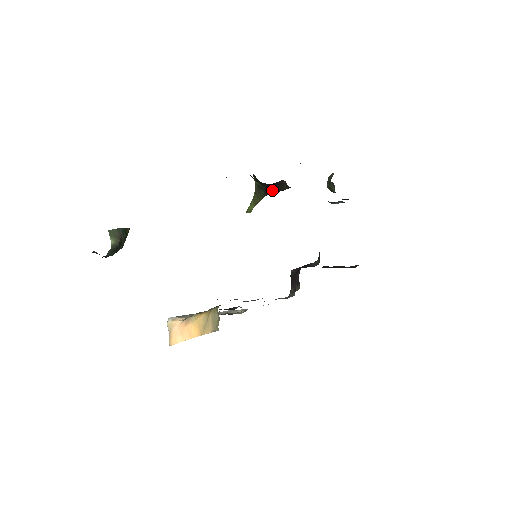
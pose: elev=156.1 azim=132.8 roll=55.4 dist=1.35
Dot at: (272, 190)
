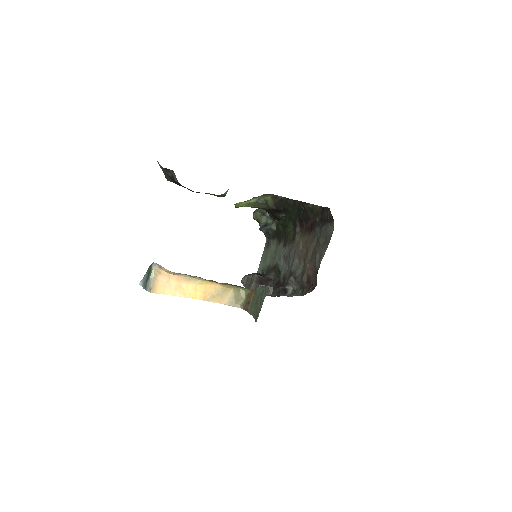
Dot at: (271, 211)
